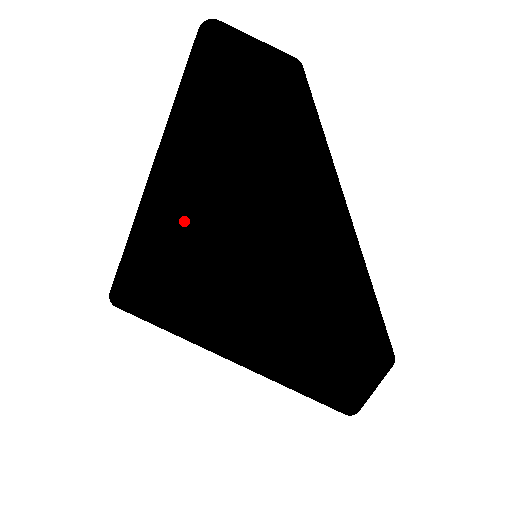
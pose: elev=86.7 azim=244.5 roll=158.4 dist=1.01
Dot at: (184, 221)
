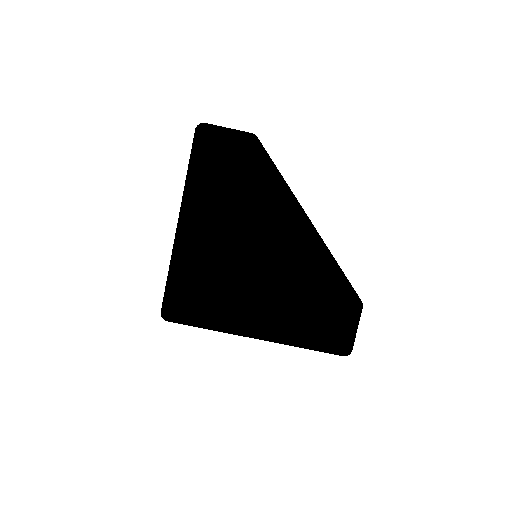
Dot at: (206, 243)
